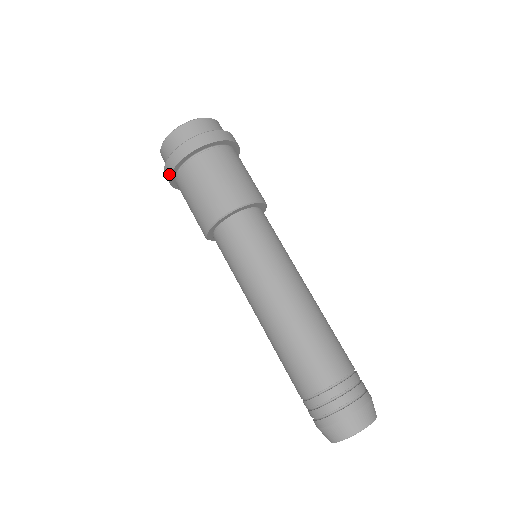
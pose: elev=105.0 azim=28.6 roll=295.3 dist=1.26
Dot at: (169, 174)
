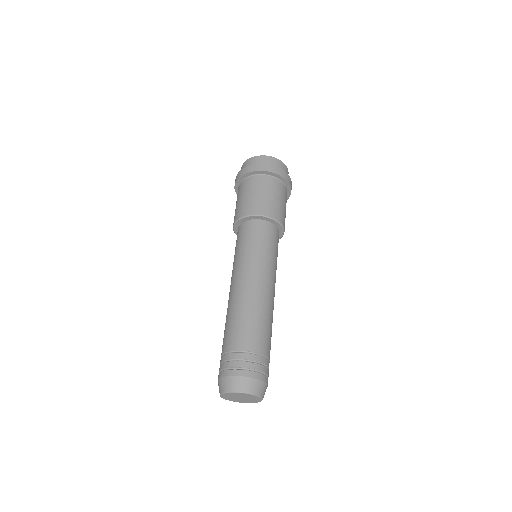
Dot at: (250, 171)
